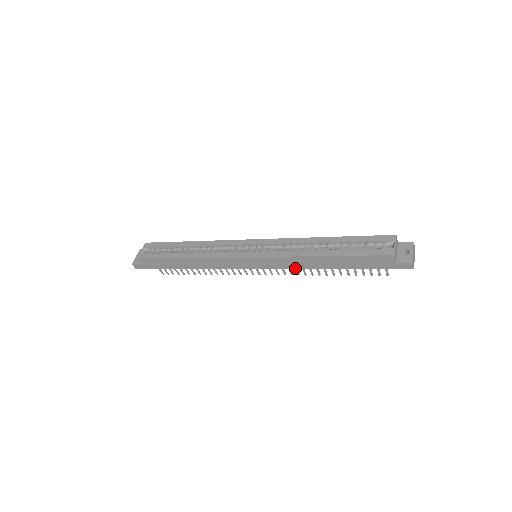
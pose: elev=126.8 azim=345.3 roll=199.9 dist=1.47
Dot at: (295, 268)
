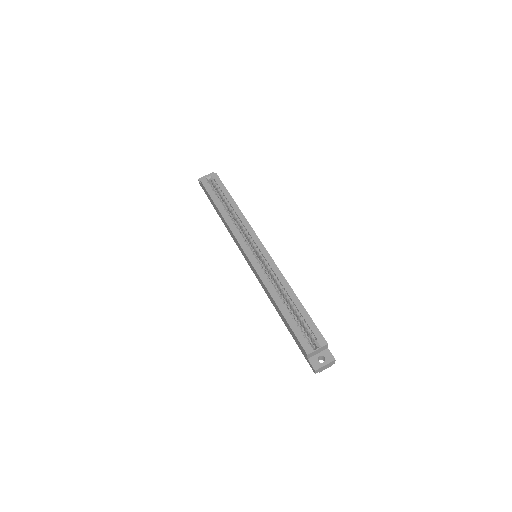
Dot at: occluded
